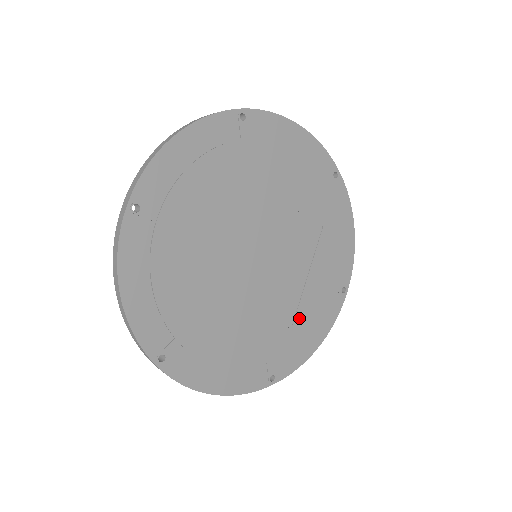
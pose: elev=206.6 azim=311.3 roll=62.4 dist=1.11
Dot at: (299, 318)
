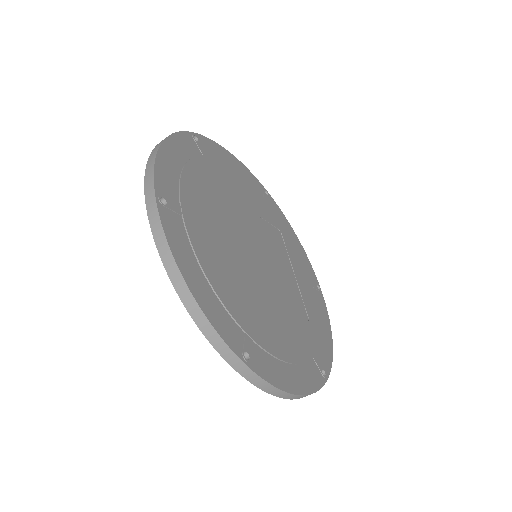
Dot at: (309, 312)
